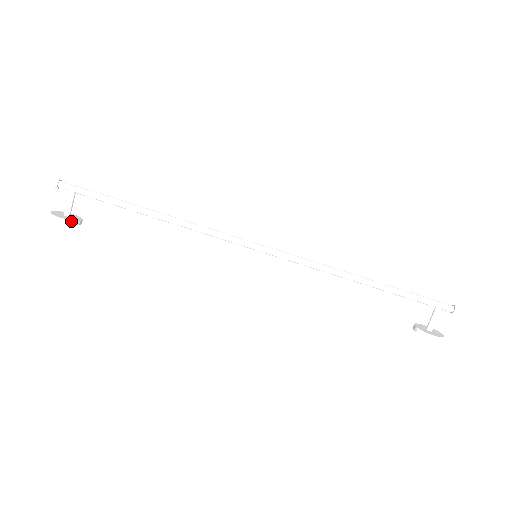
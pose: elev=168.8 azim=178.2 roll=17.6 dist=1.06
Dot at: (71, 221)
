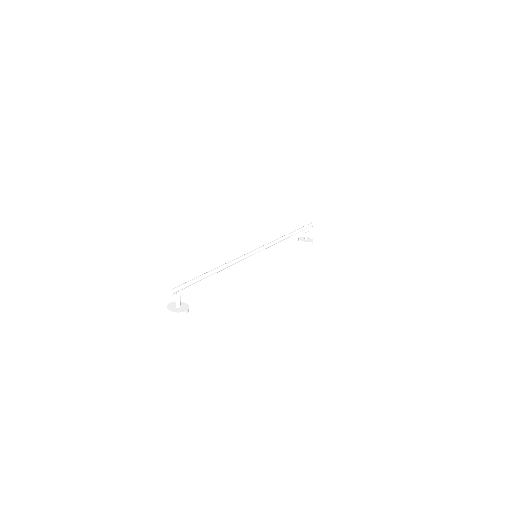
Dot at: occluded
